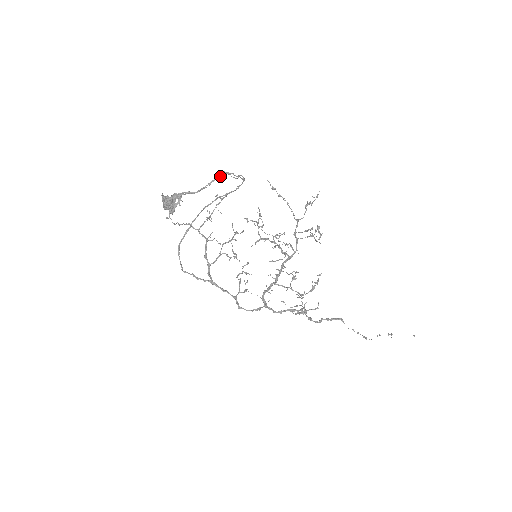
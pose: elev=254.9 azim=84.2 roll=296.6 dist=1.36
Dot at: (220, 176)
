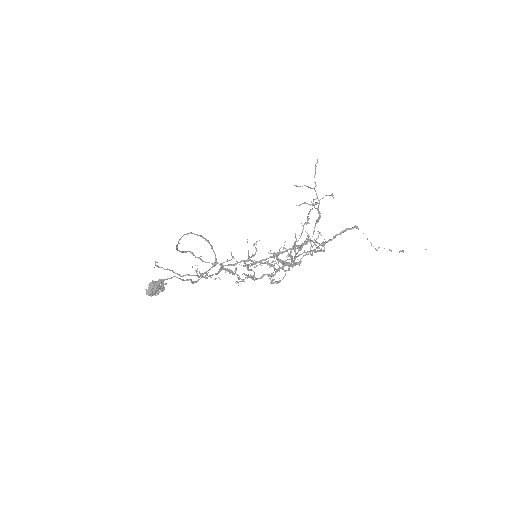
Dot at: (192, 282)
